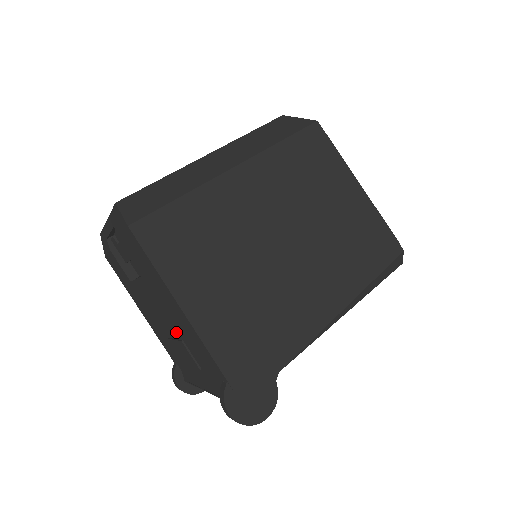
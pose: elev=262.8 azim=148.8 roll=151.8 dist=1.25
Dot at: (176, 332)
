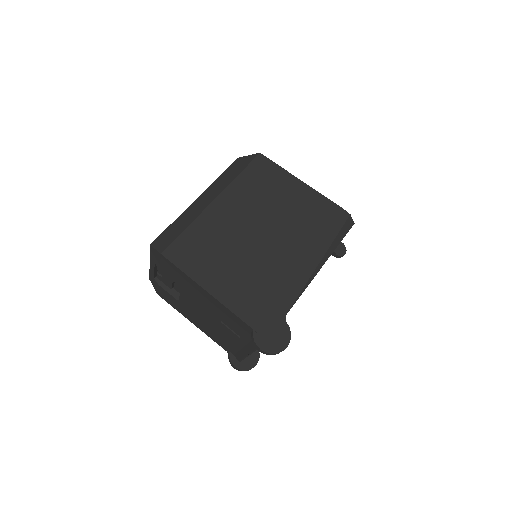
Dot at: (216, 318)
